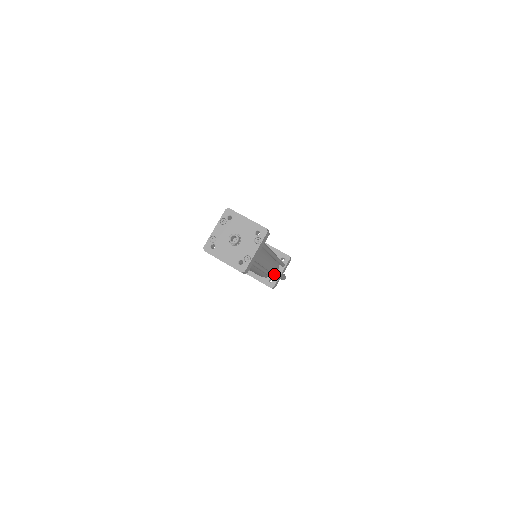
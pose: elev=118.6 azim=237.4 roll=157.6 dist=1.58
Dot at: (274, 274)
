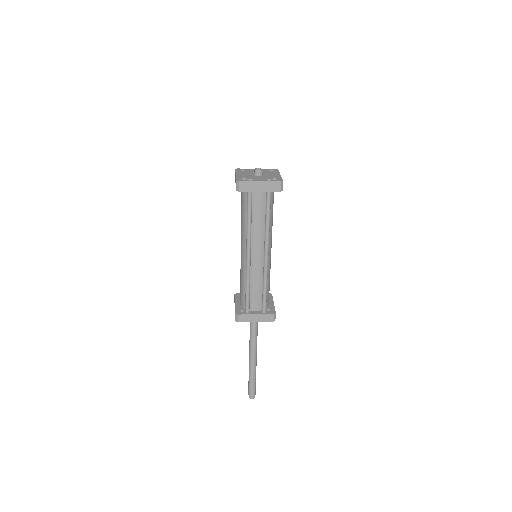
Dot at: (250, 310)
